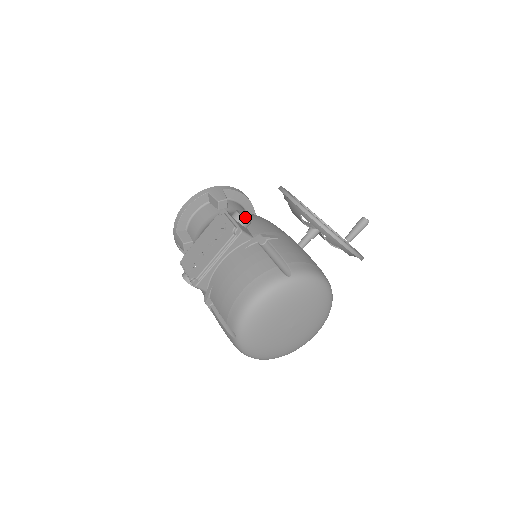
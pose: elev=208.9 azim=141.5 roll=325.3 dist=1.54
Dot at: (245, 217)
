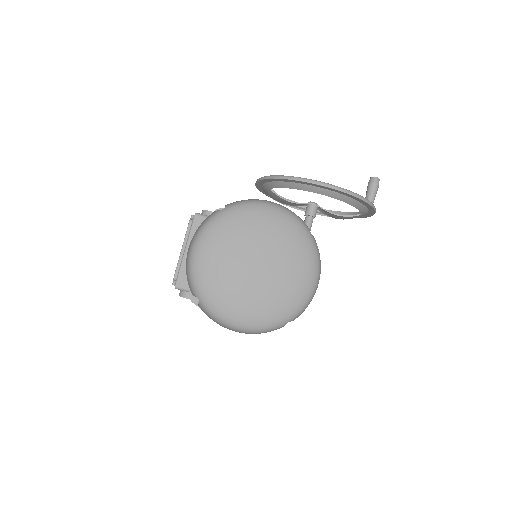
Dot at: occluded
